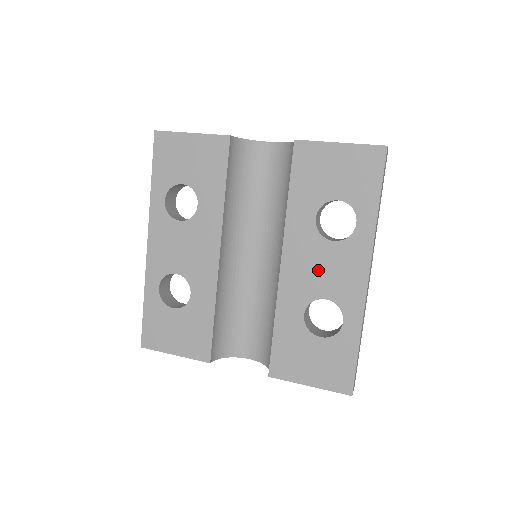
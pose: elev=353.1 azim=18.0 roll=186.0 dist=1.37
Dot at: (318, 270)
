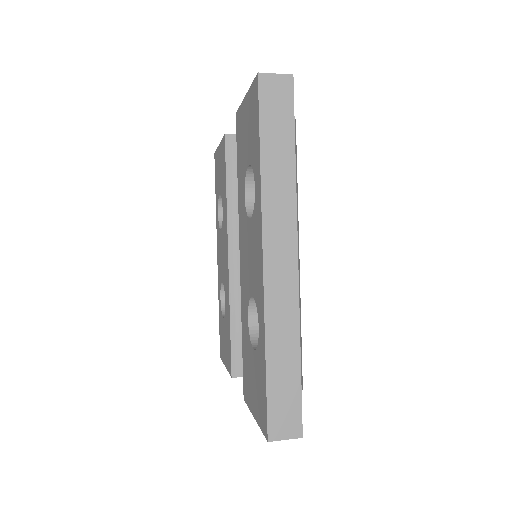
Dot at: (248, 259)
